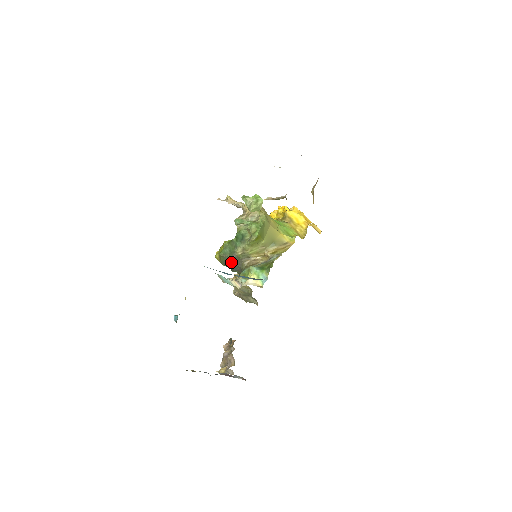
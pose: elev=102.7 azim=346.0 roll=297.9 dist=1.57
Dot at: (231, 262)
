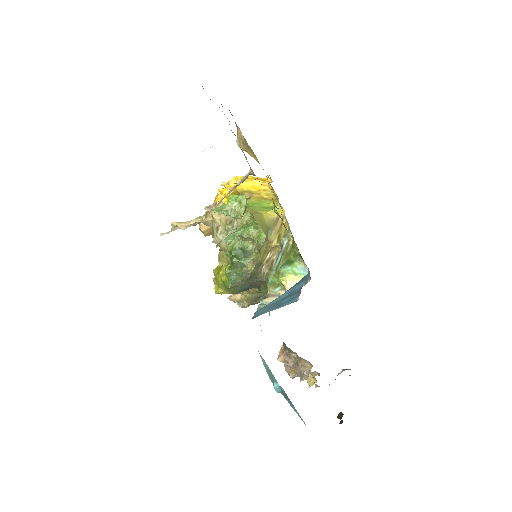
Dot at: (247, 284)
